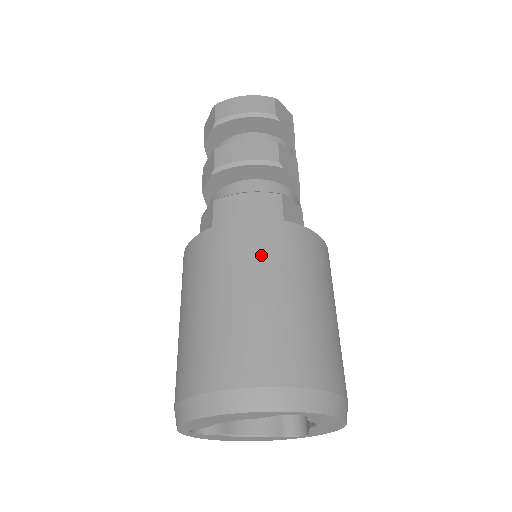
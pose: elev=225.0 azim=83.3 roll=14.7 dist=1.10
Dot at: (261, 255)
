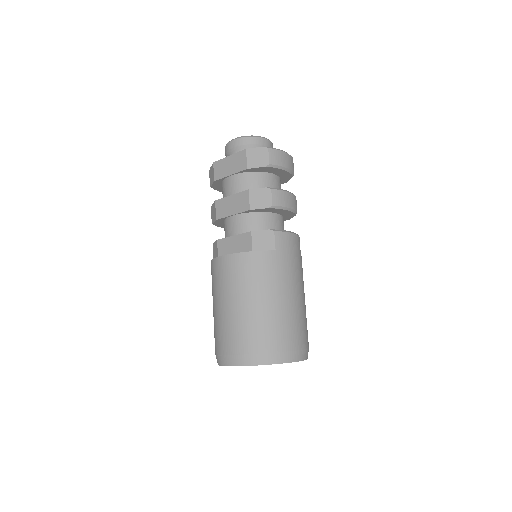
Dot at: (299, 277)
